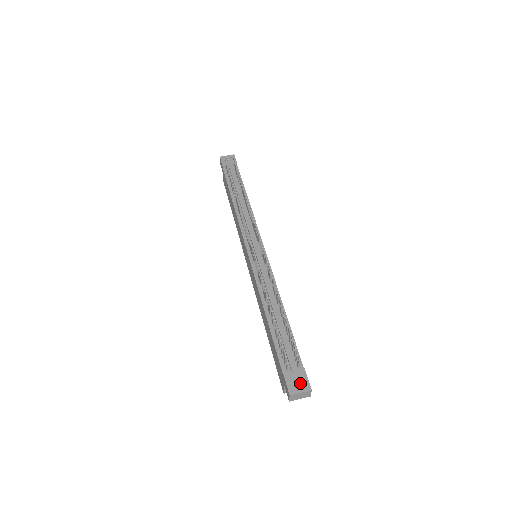
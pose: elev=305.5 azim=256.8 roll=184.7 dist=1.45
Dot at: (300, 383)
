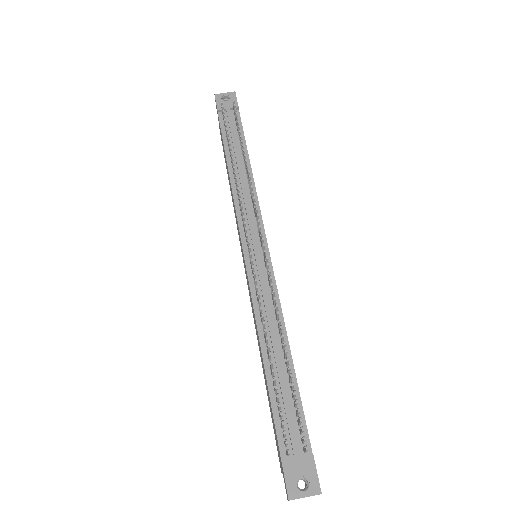
Dot at: (305, 479)
